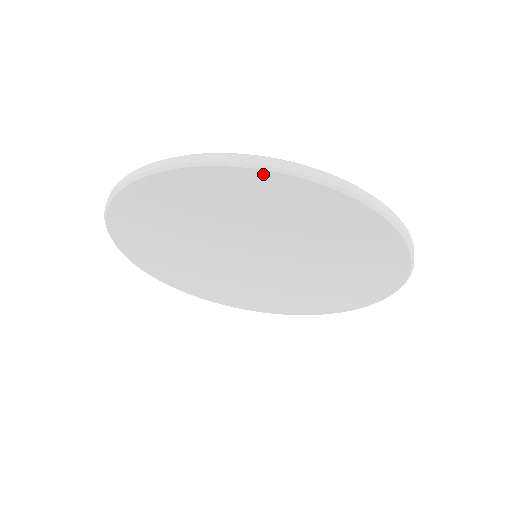
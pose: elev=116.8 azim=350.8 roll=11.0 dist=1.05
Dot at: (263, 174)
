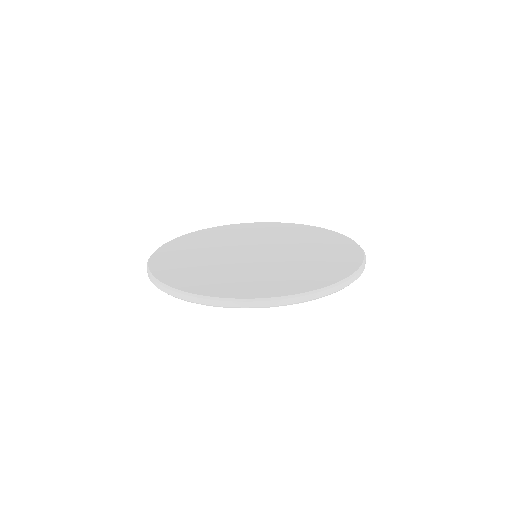
Dot at: occluded
